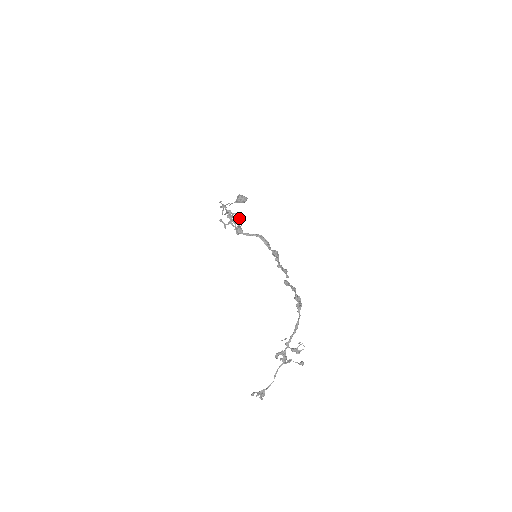
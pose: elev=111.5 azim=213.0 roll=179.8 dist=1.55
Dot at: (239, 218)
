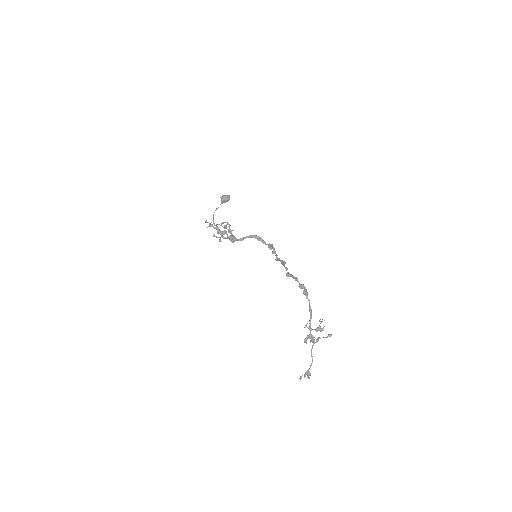
Dot at: (228, 226)
